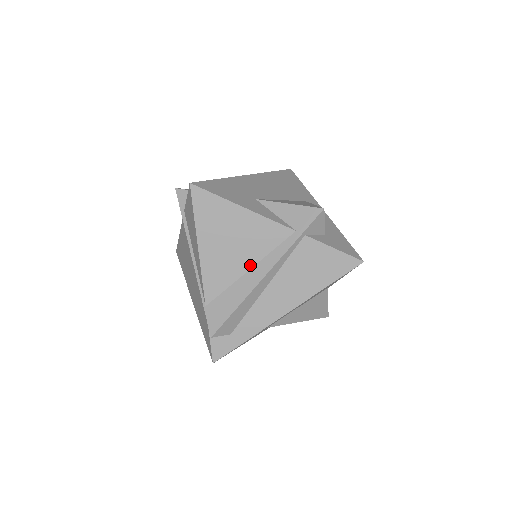
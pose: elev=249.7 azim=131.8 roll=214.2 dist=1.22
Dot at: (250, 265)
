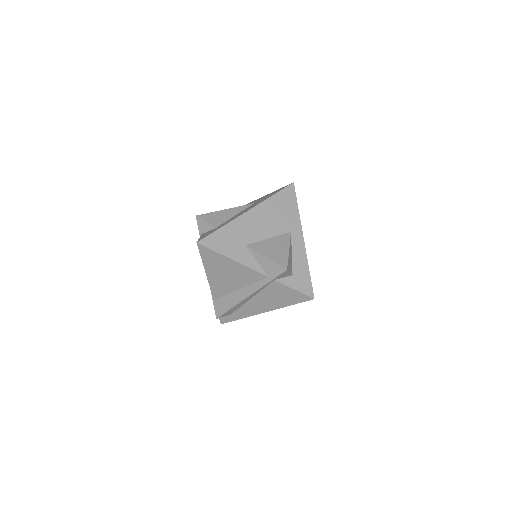
Dot at: (239, 287)
